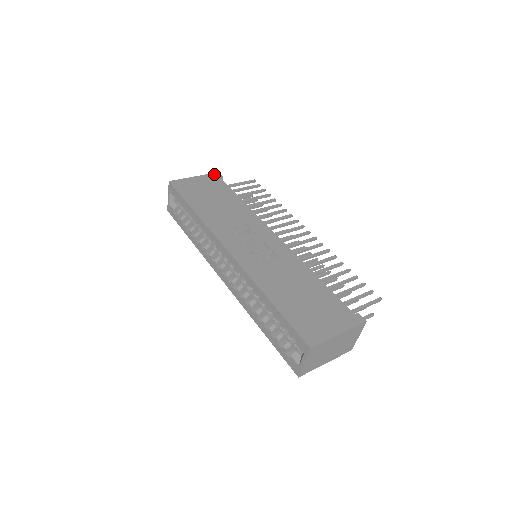
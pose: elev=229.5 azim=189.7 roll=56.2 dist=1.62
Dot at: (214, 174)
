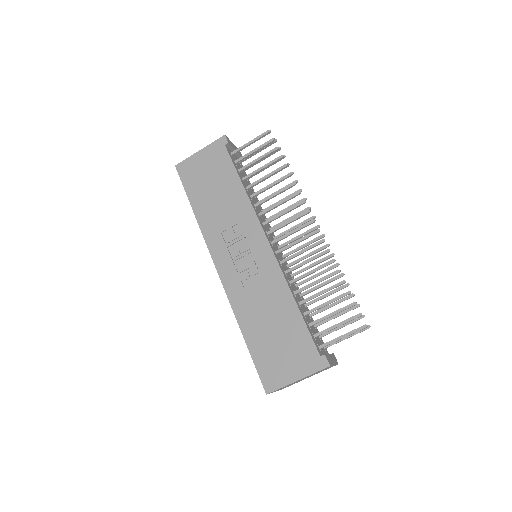
Dot at: (219, 140)
